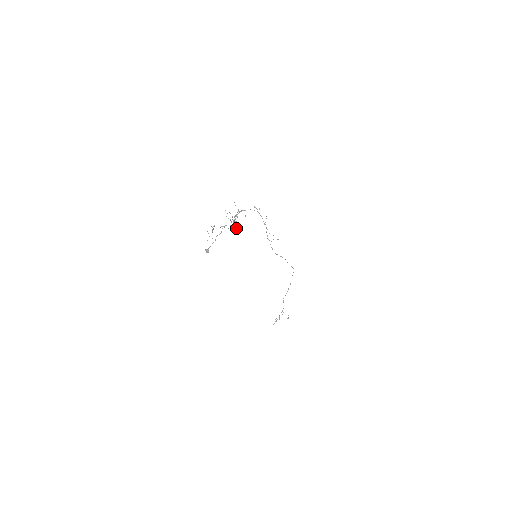
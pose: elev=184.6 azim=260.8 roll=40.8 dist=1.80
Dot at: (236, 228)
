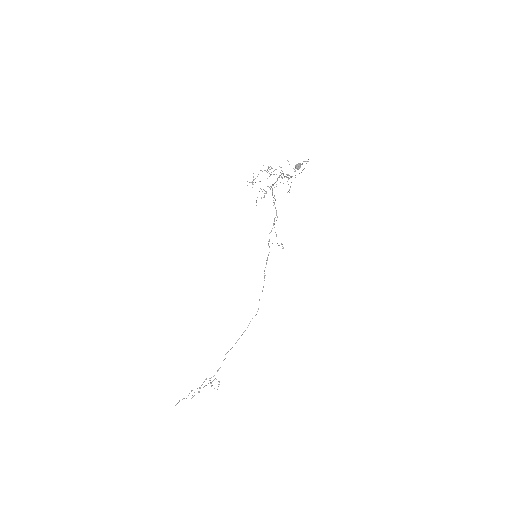
Dot at: occluded
